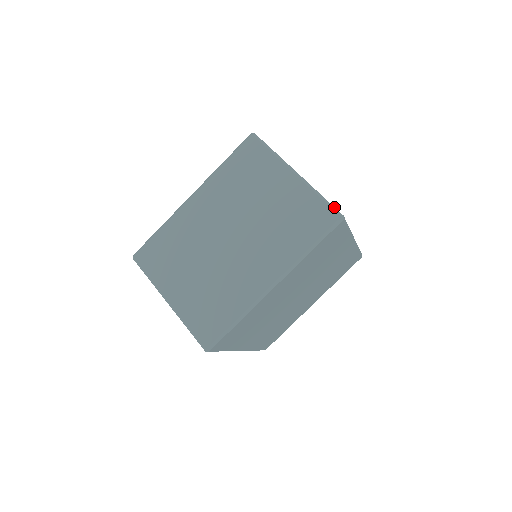
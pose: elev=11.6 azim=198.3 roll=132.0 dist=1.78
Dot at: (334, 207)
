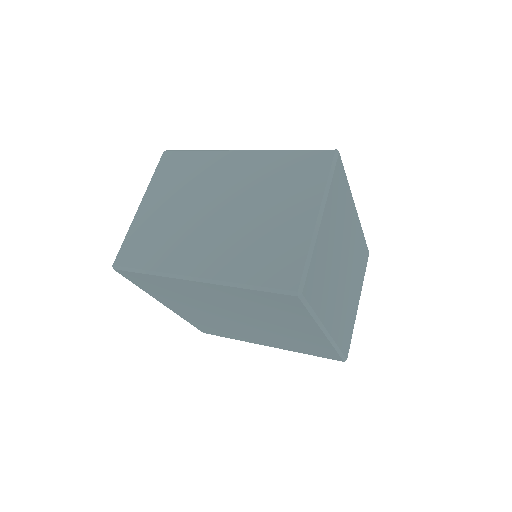
Dot at: (306, 278)
